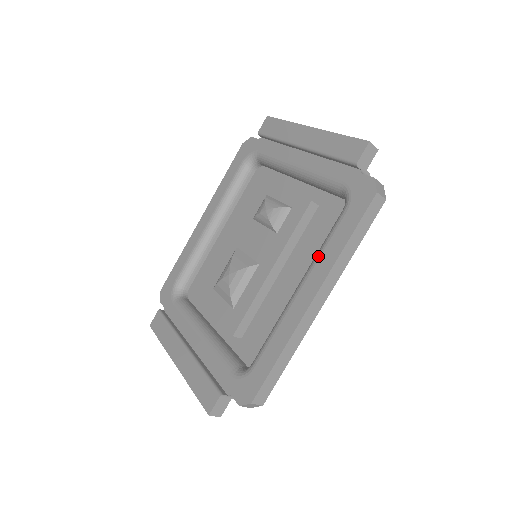
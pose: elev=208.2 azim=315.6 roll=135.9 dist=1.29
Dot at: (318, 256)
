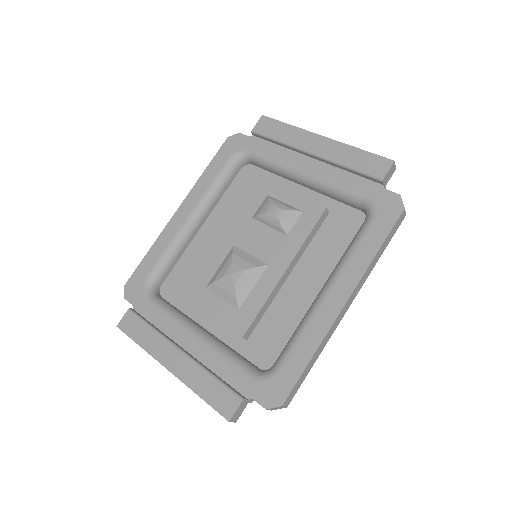
Dot at: (346, 262)
